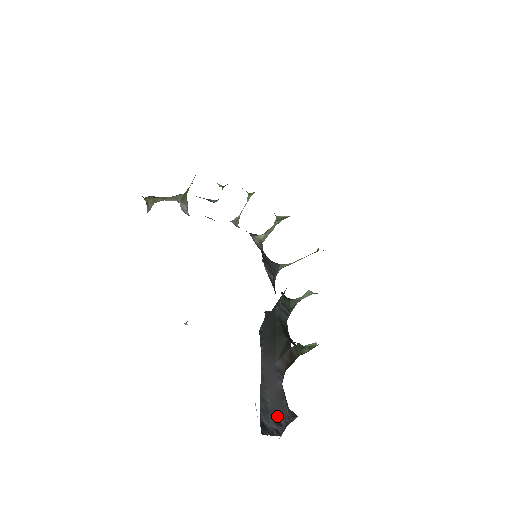
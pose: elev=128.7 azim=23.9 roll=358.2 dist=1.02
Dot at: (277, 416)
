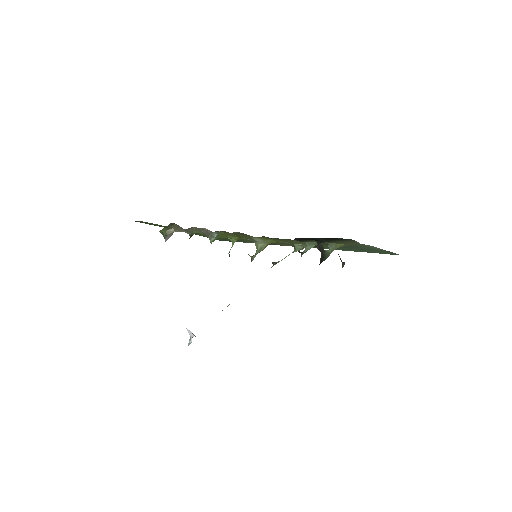
Dot at: occluded
